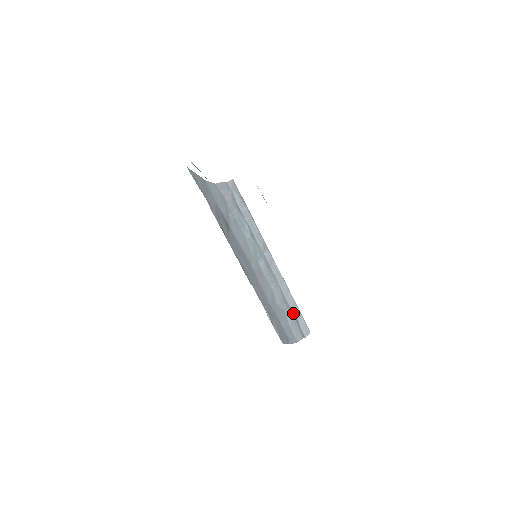
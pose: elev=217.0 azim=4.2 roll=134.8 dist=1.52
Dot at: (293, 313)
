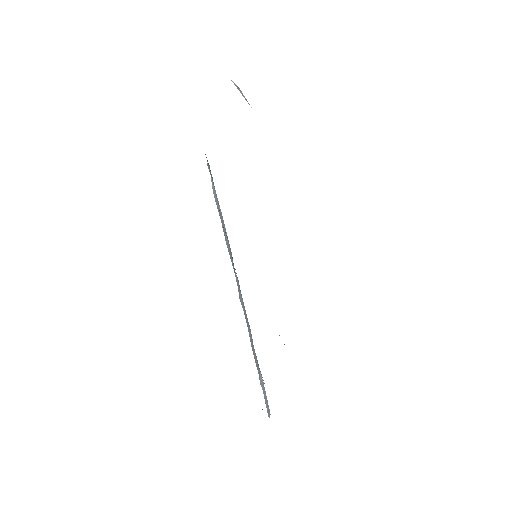
Dot at: (259, 375)
